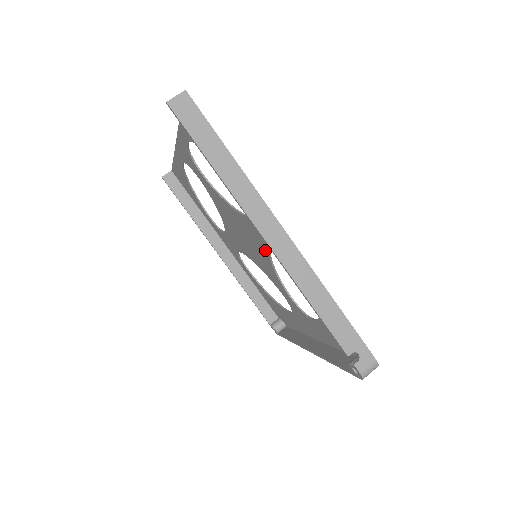
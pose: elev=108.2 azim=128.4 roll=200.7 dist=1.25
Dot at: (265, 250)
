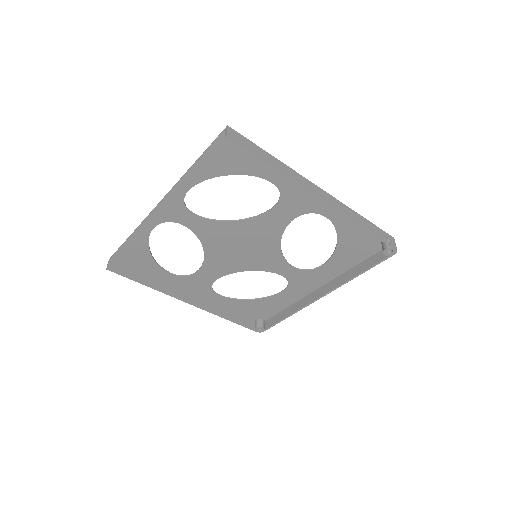
Dot at: (277, 235)
